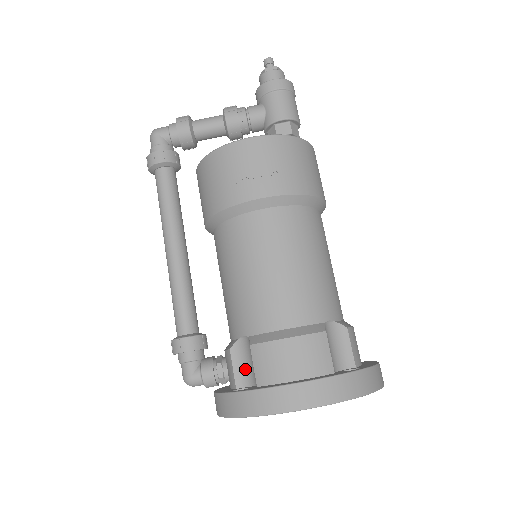
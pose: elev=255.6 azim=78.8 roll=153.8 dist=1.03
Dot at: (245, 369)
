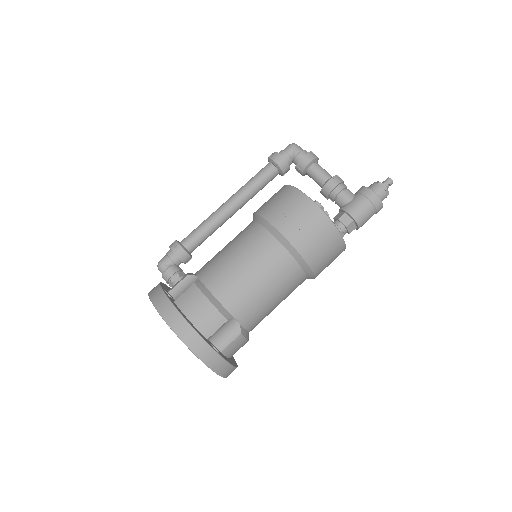
Dot at: (182, 290)
